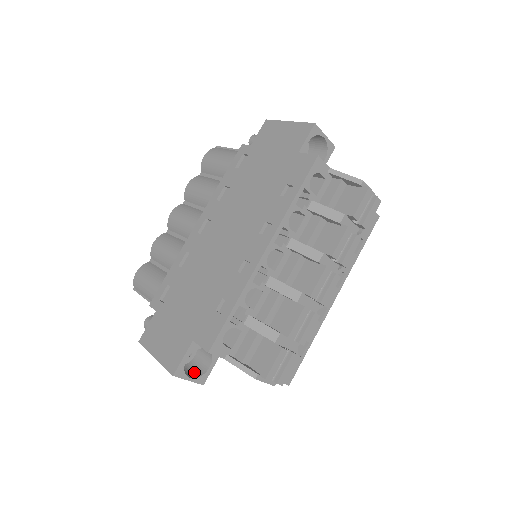
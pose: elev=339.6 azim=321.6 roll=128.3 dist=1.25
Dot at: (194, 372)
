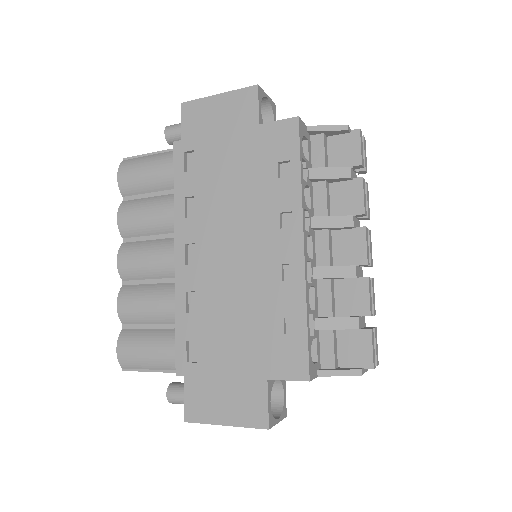
Dot at: occluded
